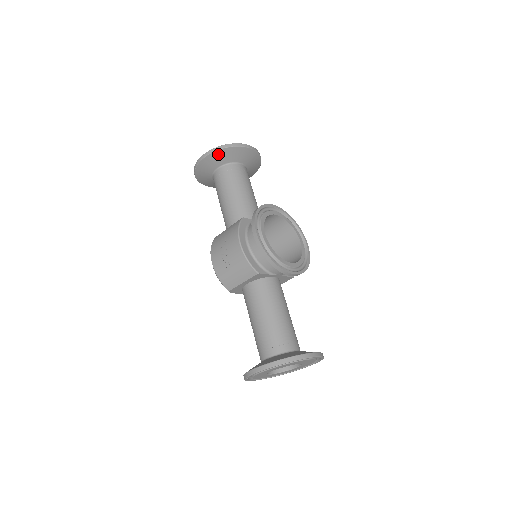
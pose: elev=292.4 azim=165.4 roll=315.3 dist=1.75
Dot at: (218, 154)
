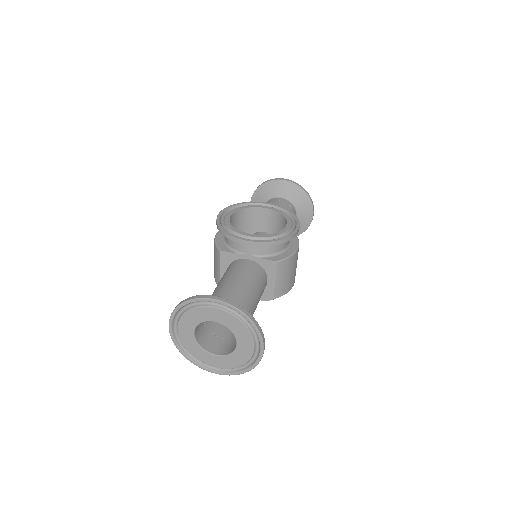
Dot at: (258, 194)
